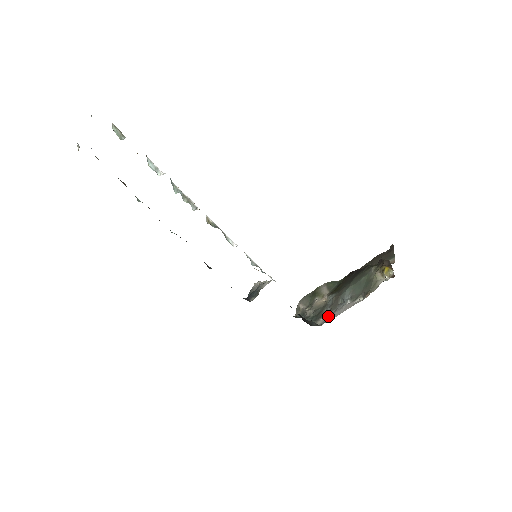
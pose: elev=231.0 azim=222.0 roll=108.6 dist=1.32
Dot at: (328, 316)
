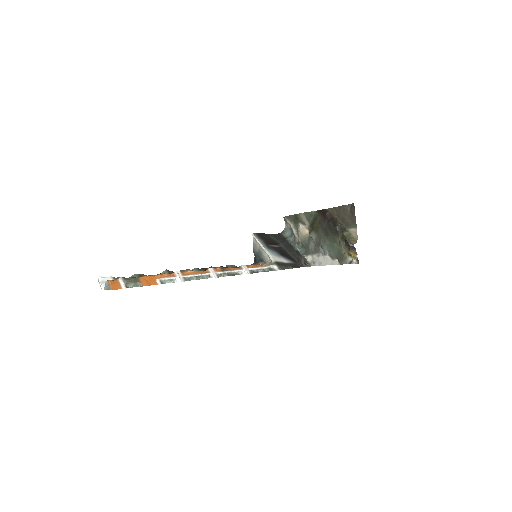
Dot at: (315, 259)
